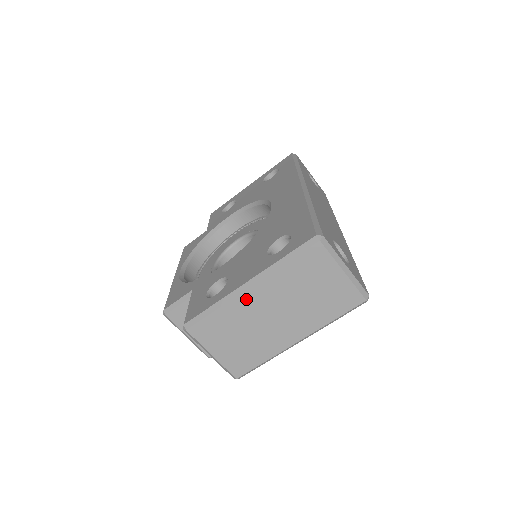
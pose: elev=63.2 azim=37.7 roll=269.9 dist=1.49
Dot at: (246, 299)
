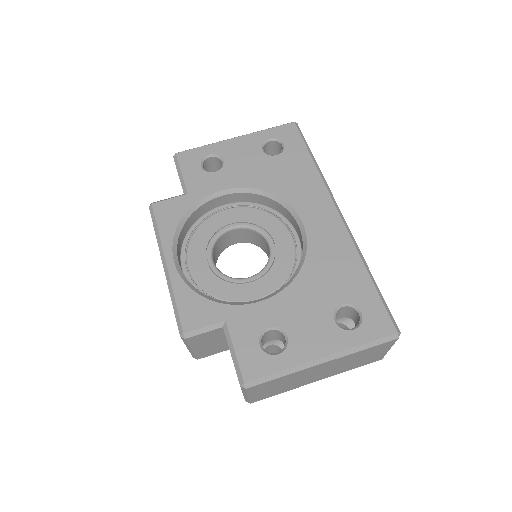
Dot at: (313, 368)
